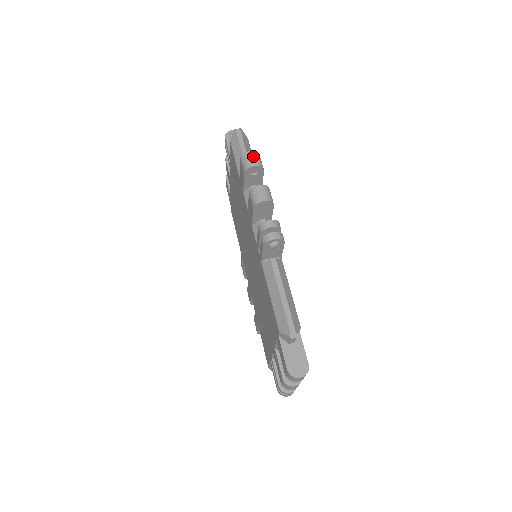
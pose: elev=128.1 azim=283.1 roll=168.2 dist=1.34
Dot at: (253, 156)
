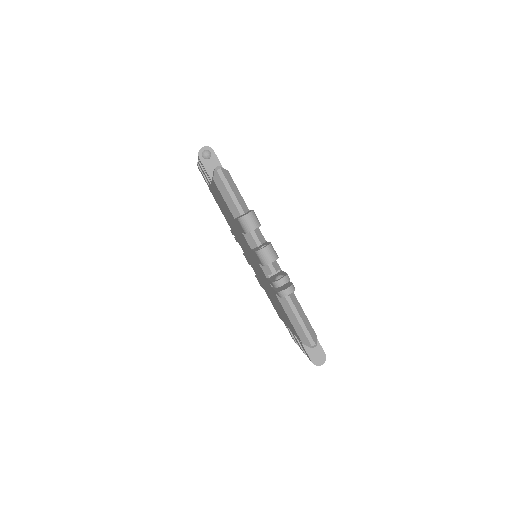
Dot at: (250, 219)
